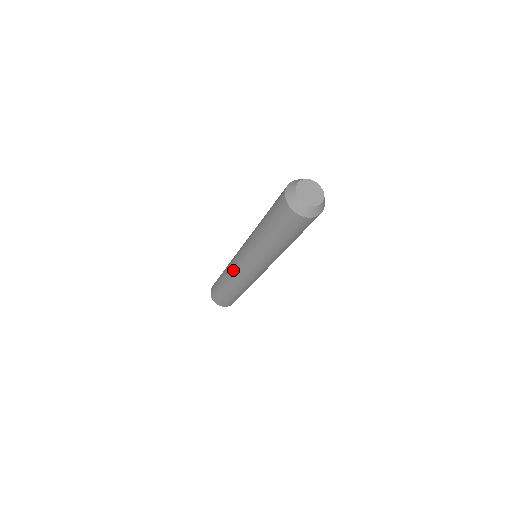
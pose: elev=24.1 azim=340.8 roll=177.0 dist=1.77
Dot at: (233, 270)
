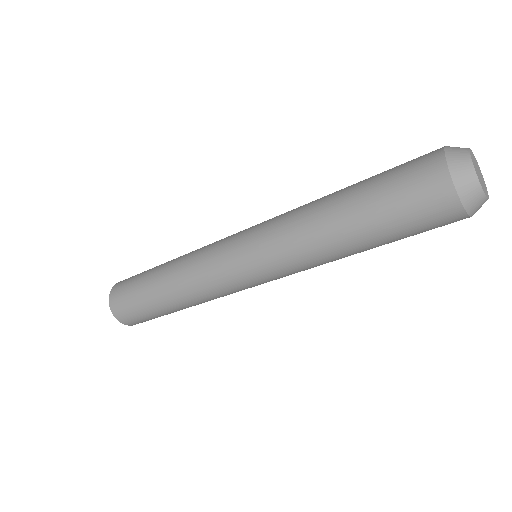
Dot at: (219, 292)
